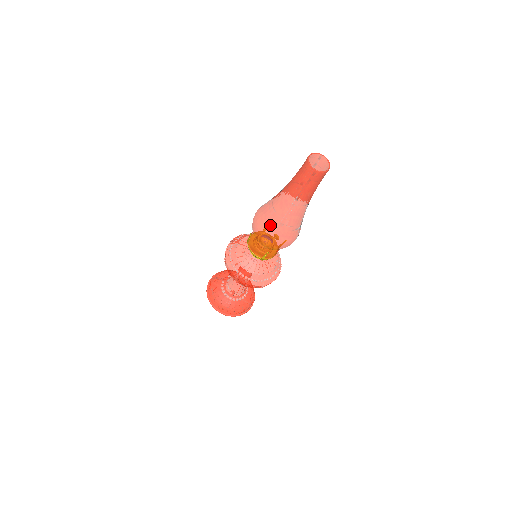
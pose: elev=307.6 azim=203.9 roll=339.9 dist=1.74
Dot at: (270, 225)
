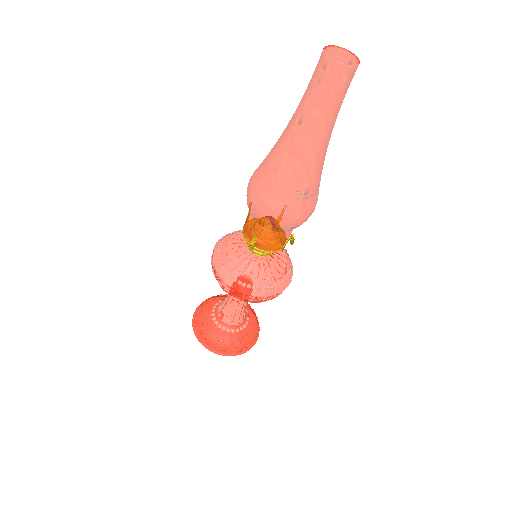
Dot at: (262, 171)
